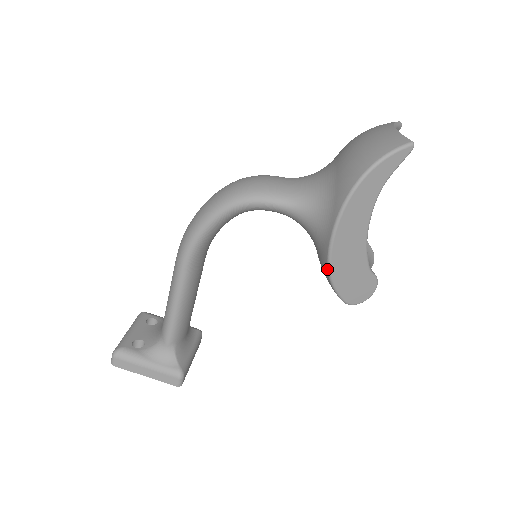
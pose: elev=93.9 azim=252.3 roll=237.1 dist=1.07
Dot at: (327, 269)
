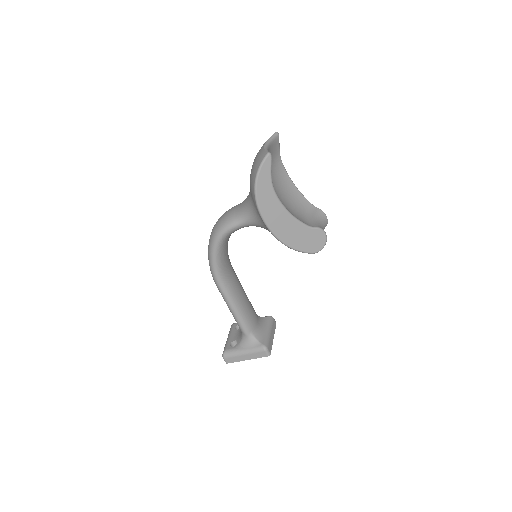
Dot at: (282, 243)
